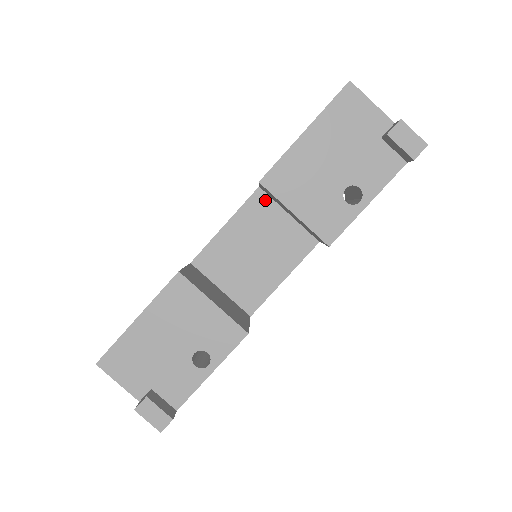
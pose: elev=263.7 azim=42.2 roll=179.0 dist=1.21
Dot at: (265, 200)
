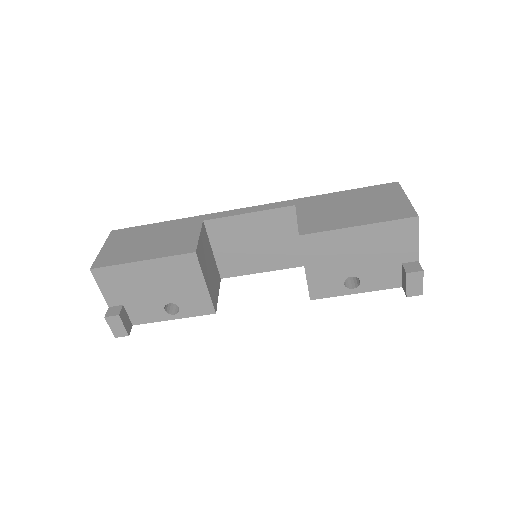
Dot at: (292, 217)
